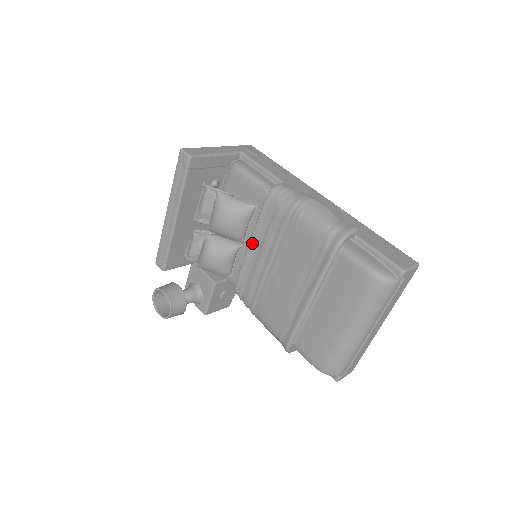
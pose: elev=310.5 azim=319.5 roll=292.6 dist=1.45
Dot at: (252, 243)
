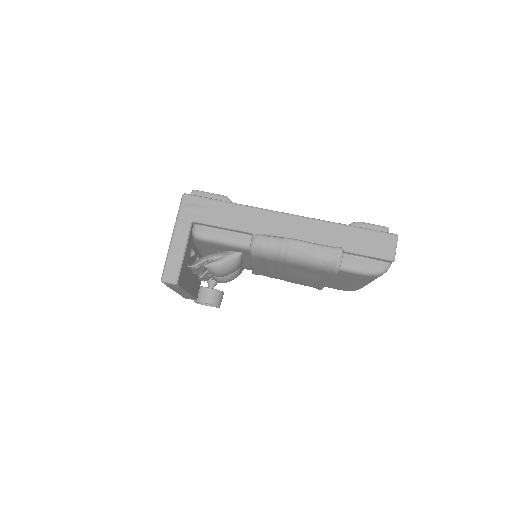
Dot at: (254, 266)
